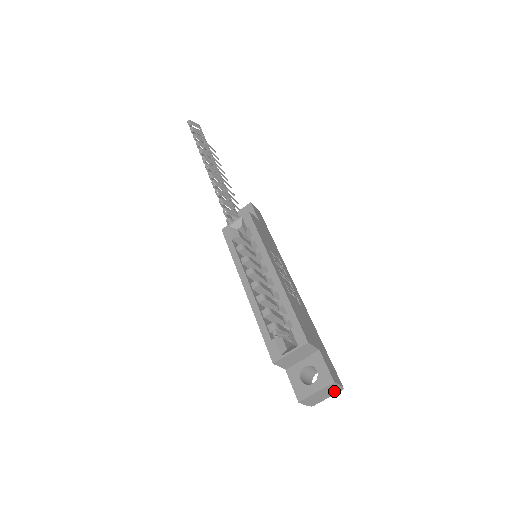
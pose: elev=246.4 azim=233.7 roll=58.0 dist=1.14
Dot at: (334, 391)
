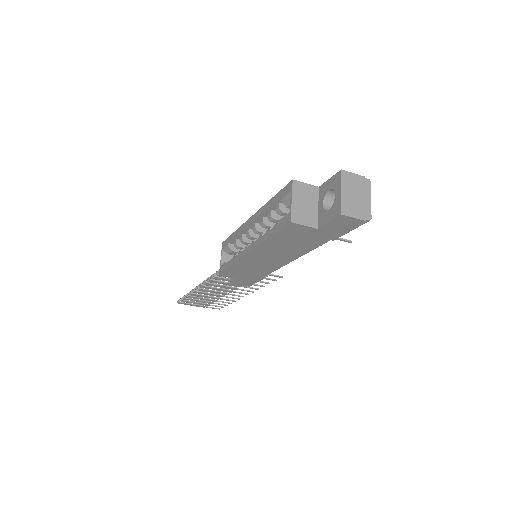
Dot at: (363, 187)
